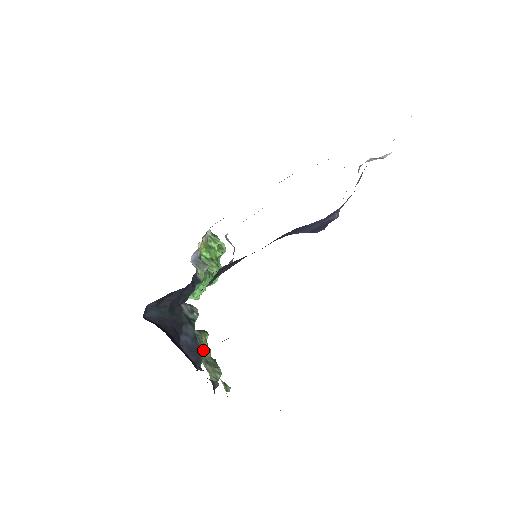
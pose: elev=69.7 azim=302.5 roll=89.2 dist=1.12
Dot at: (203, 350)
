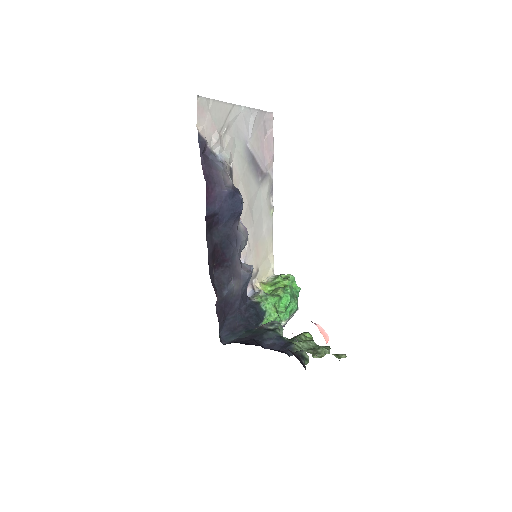
Dot at: (299, 343)
